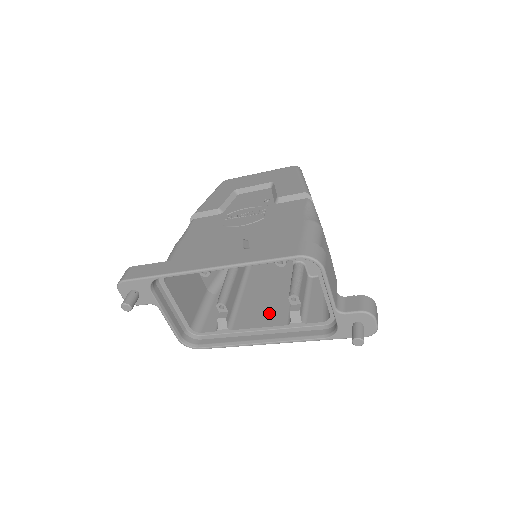
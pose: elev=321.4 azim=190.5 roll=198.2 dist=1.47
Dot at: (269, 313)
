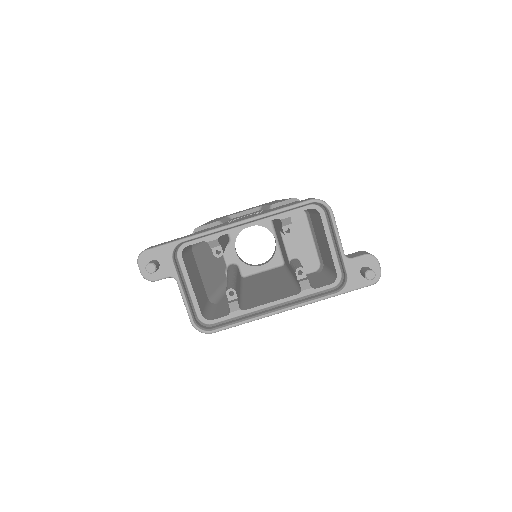
Dot at: (277, 295)
